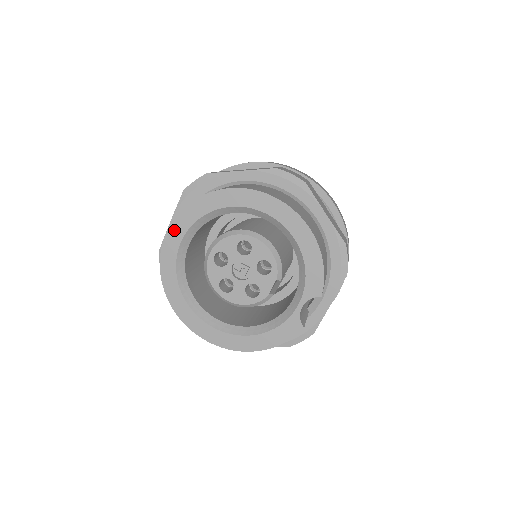
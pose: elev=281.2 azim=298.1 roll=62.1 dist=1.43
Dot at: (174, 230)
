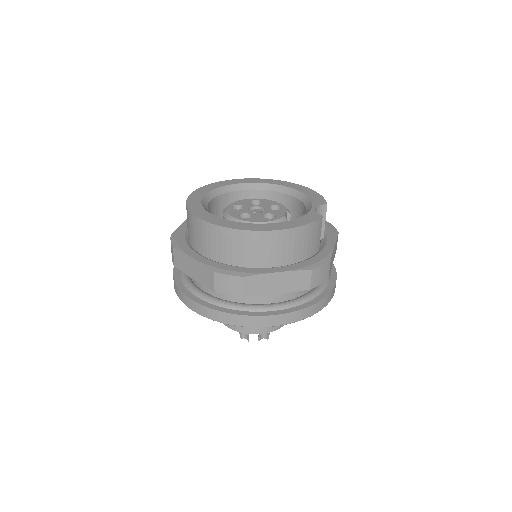
Dot at: (199, 191)
